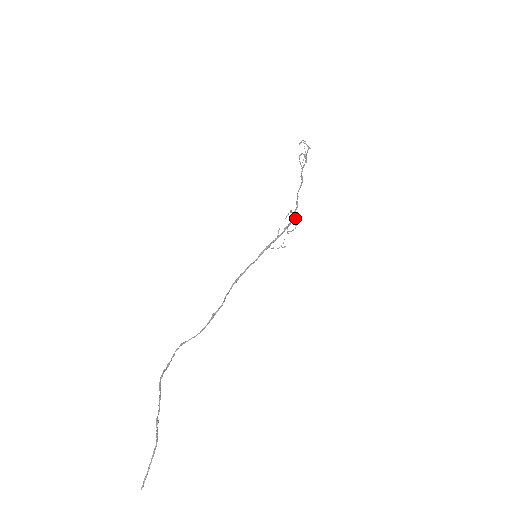
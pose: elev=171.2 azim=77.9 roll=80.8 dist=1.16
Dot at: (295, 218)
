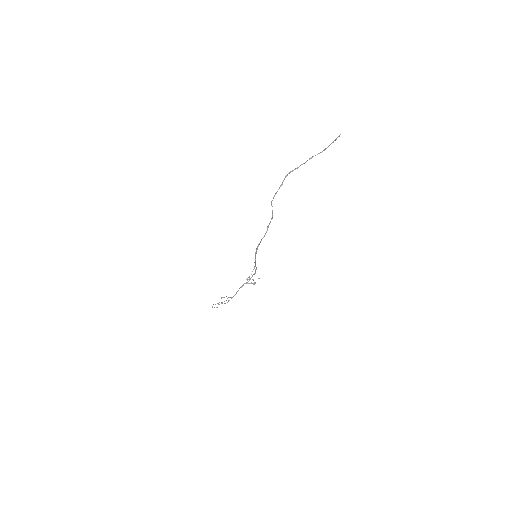
Dot at: (251, 283)
